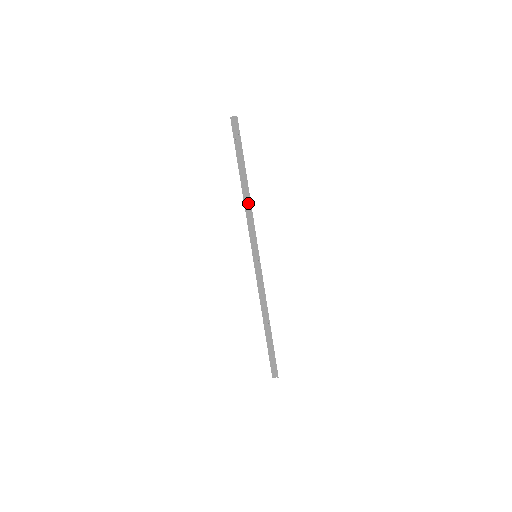
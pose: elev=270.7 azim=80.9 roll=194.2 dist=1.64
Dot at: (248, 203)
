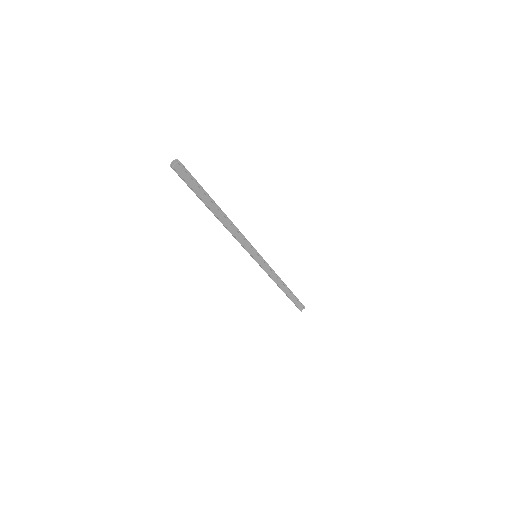
Dot at: (231, 226)
